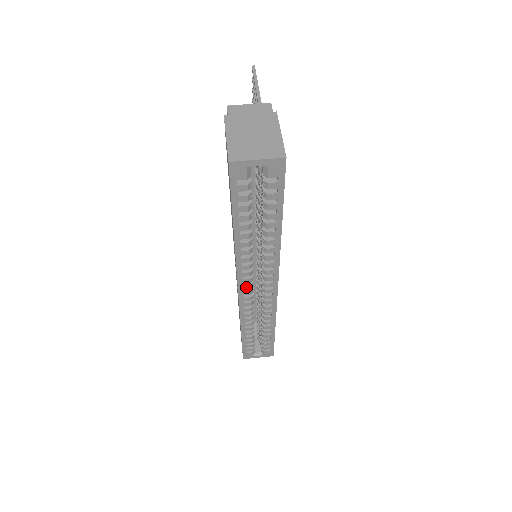
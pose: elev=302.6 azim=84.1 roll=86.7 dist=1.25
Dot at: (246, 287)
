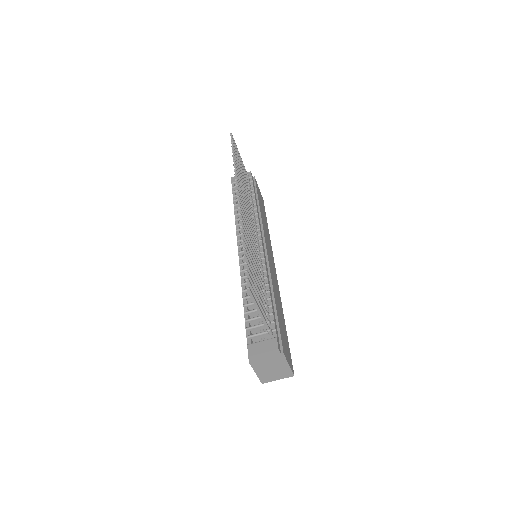
Dot at: occluded
